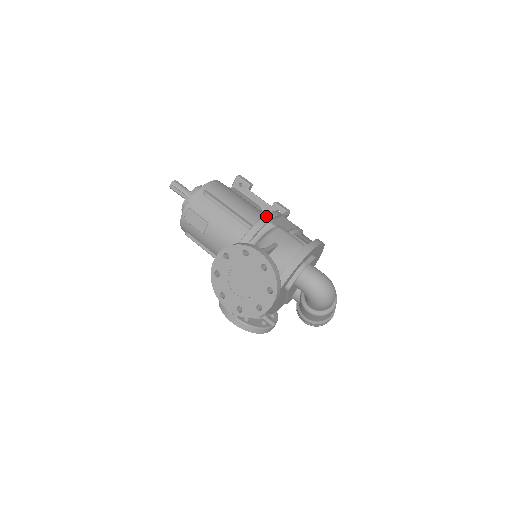
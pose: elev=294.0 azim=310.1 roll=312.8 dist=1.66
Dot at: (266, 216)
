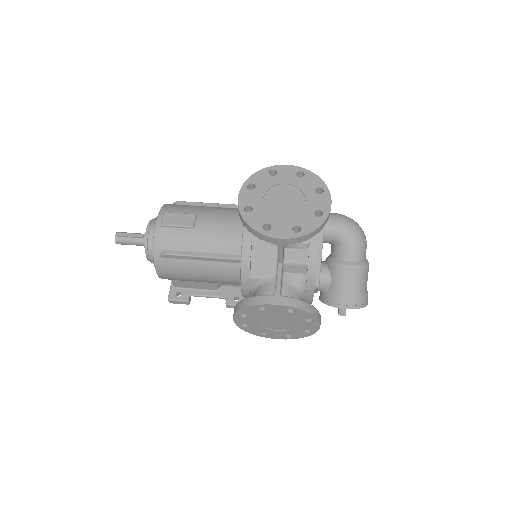
Dot at: occluded
